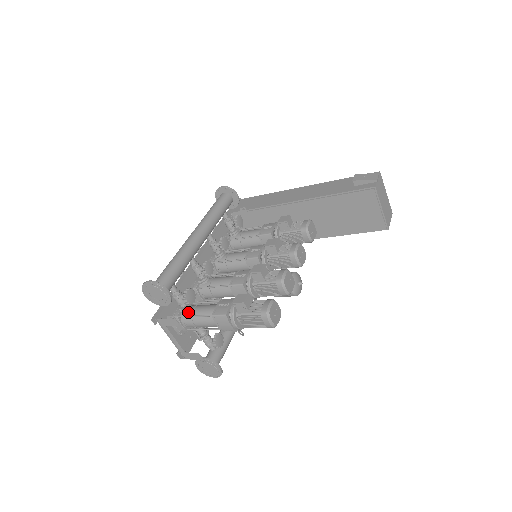
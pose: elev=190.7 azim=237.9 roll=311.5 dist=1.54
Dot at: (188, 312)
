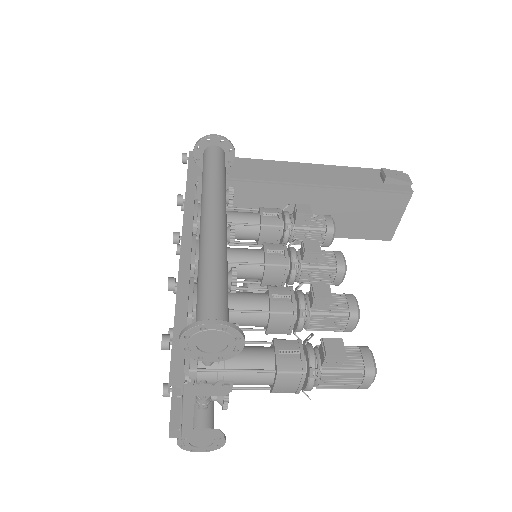
Dot at: occluded
